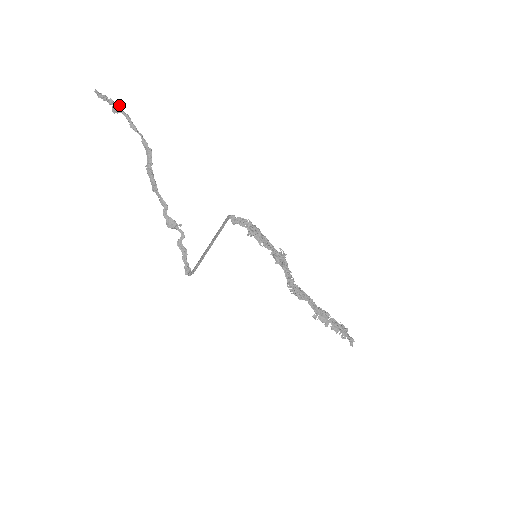
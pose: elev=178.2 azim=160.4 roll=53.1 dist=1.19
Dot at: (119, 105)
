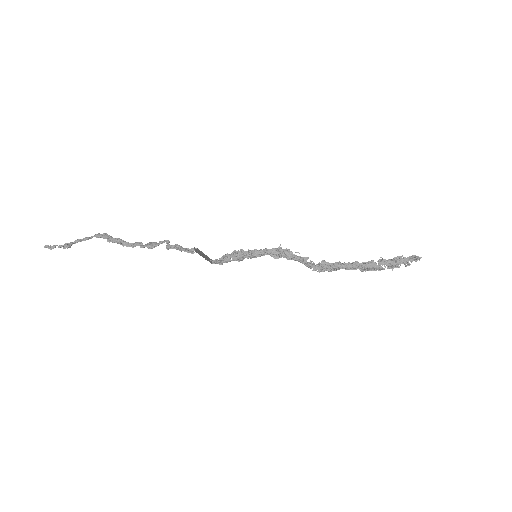
Dot at: (68, 244)
